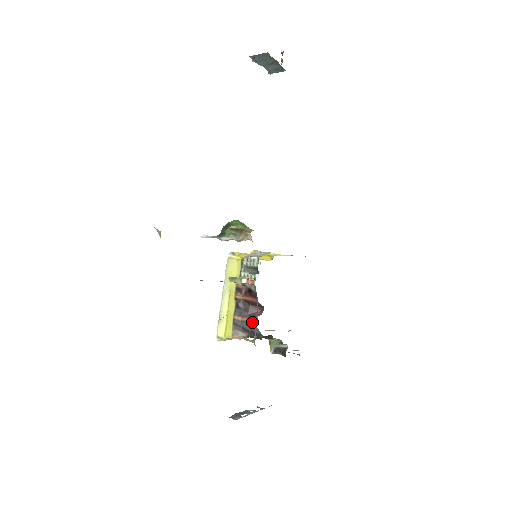
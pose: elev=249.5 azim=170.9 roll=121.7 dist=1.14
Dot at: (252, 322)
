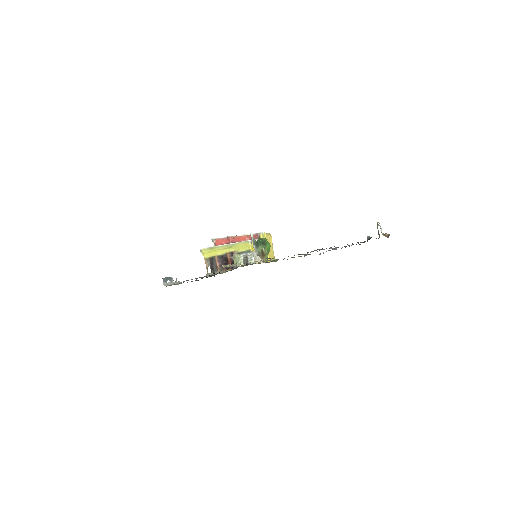
Dot at: (218, 269)
